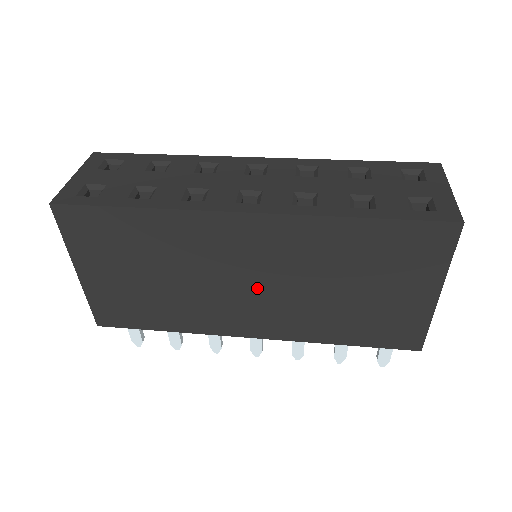
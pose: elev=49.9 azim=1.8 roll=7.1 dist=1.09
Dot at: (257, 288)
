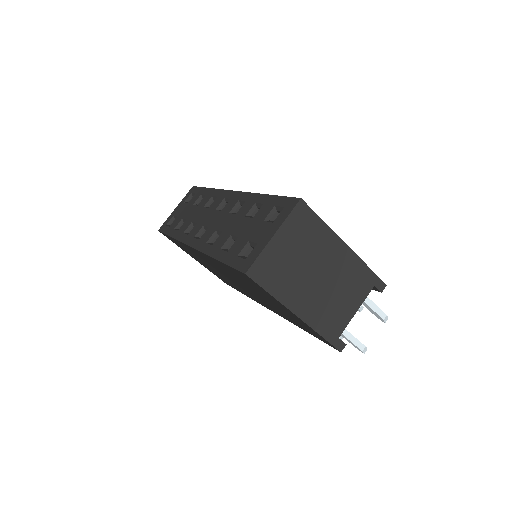
Dot at: (238, 284)
